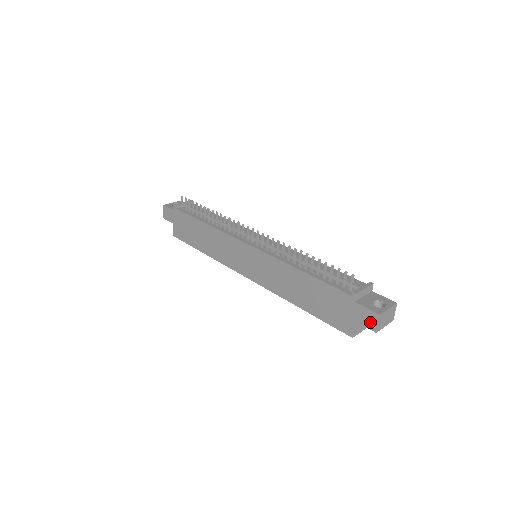
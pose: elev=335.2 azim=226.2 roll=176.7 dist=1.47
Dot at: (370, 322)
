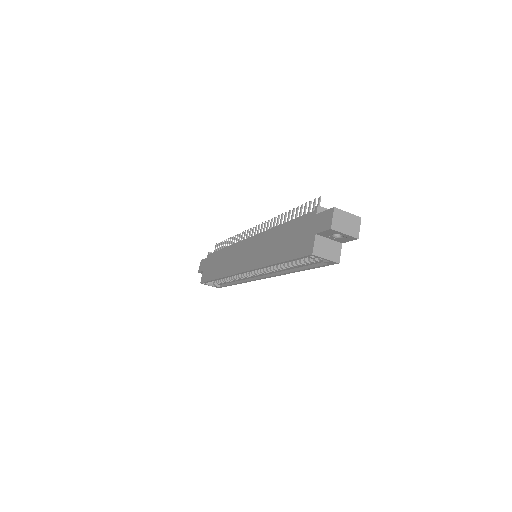
Dot at: (326, 222)
